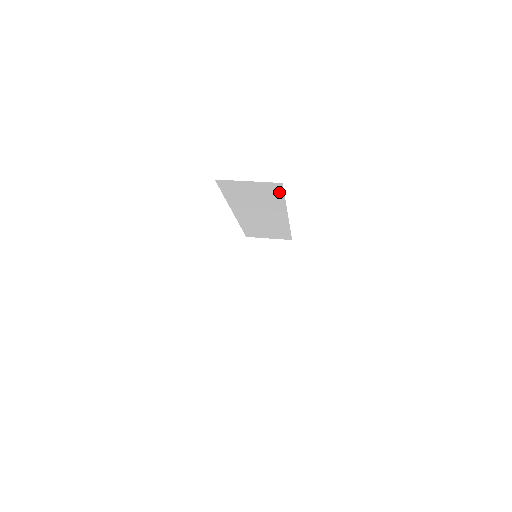
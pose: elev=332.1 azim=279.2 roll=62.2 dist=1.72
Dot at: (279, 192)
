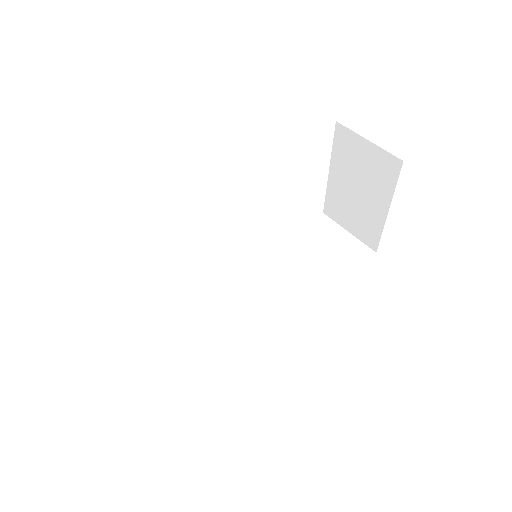
Dot at: occluded
